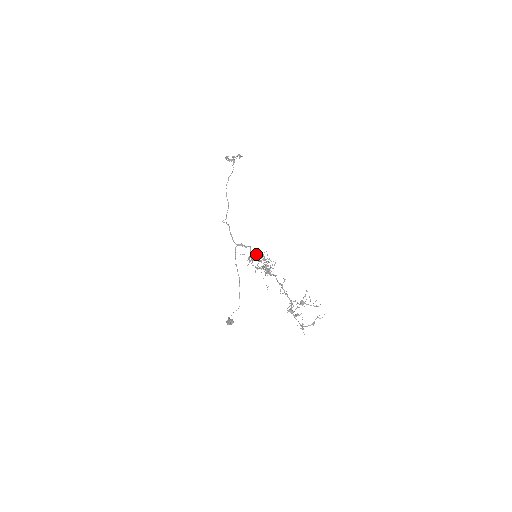
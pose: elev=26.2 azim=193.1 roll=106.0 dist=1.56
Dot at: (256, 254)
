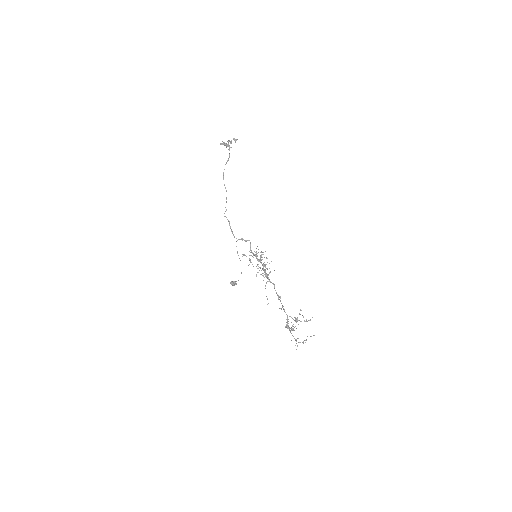
Dot at: (256, 253)
